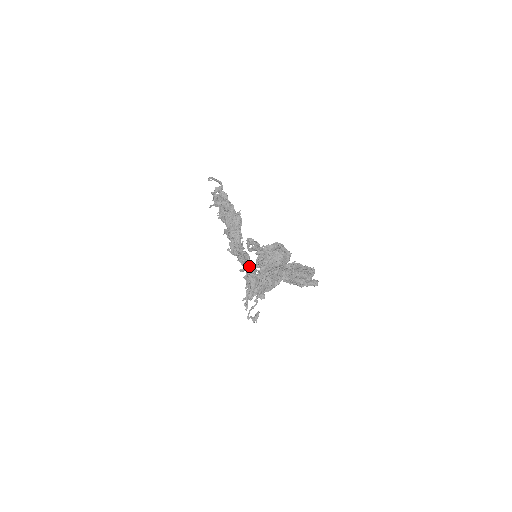
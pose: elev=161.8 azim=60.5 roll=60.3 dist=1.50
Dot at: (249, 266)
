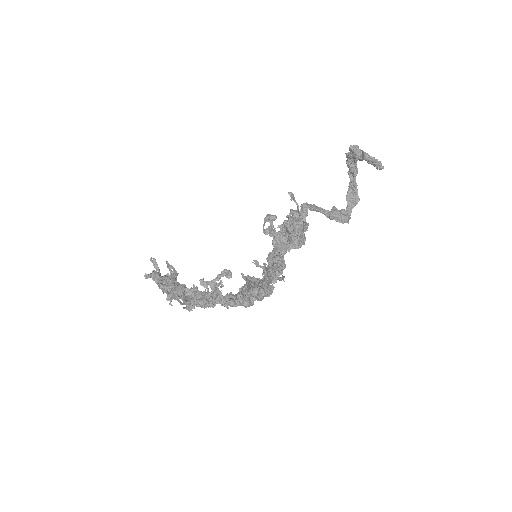
Dot at: occluded
